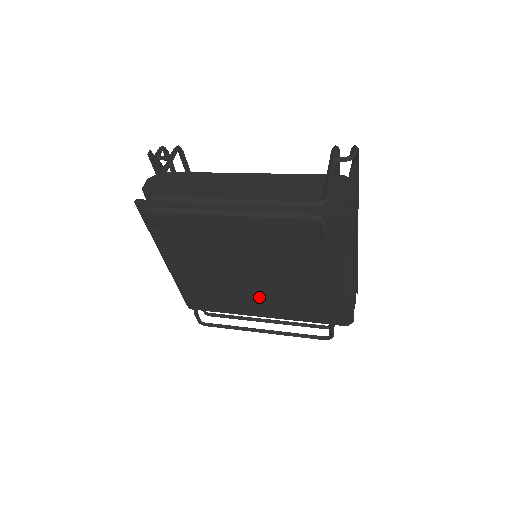
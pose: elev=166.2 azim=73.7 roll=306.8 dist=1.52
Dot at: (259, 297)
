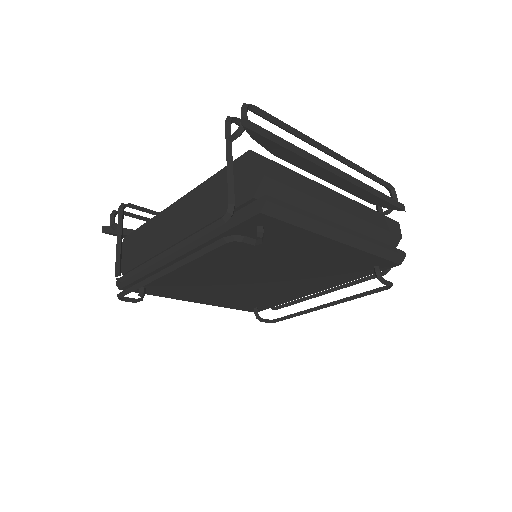
Dot at: (292, 285)
